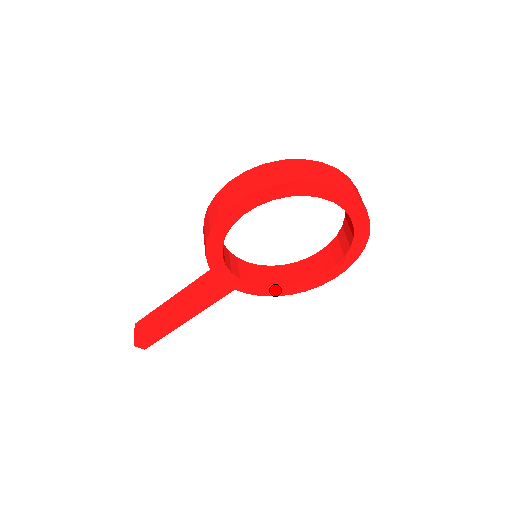
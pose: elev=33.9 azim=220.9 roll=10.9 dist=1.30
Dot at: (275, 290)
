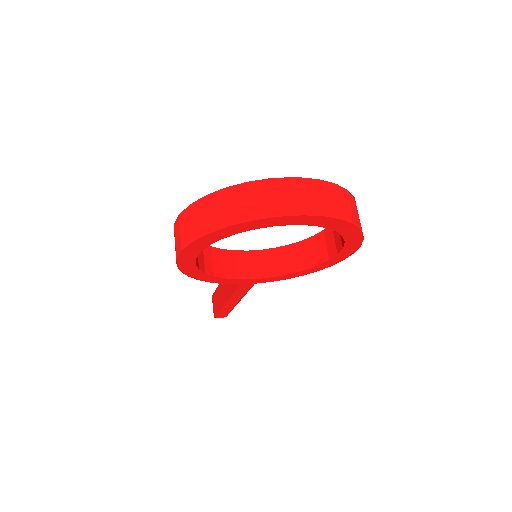
Dot at: (296, 274)
